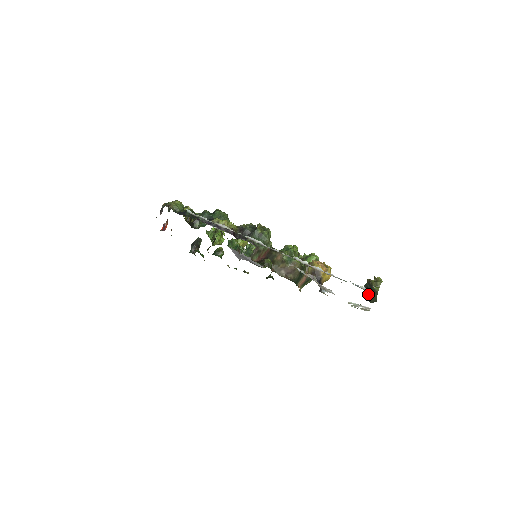
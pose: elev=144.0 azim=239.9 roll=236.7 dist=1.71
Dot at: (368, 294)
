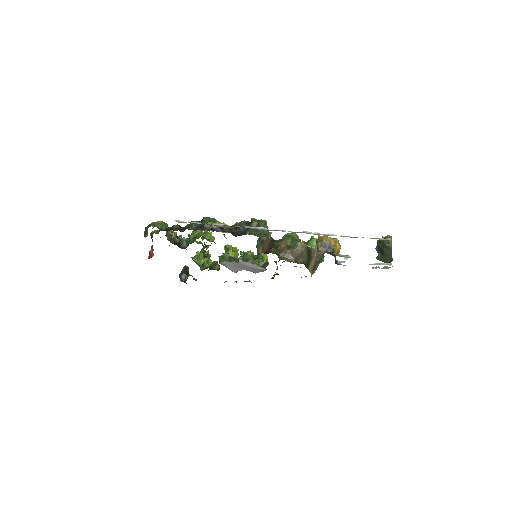
Dot at: (382, 254)
